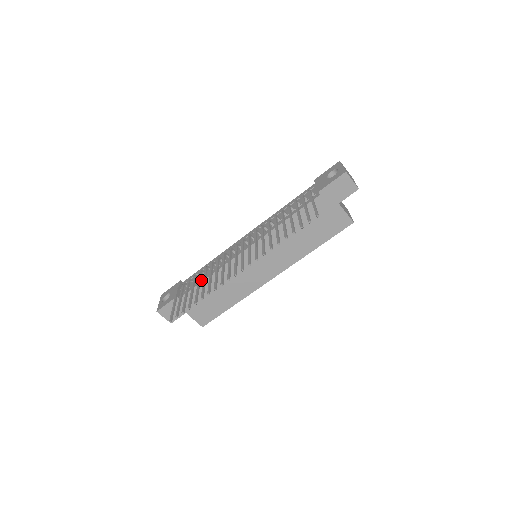
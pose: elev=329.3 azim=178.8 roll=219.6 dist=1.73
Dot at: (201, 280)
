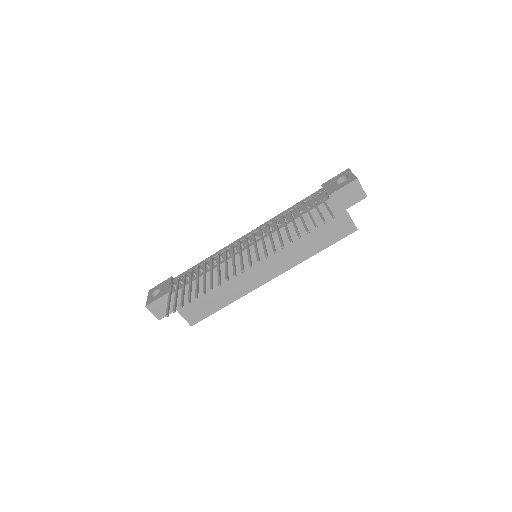
Dot at: occluded
